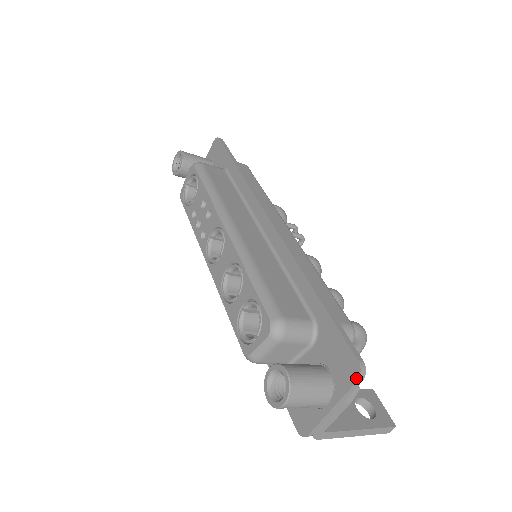
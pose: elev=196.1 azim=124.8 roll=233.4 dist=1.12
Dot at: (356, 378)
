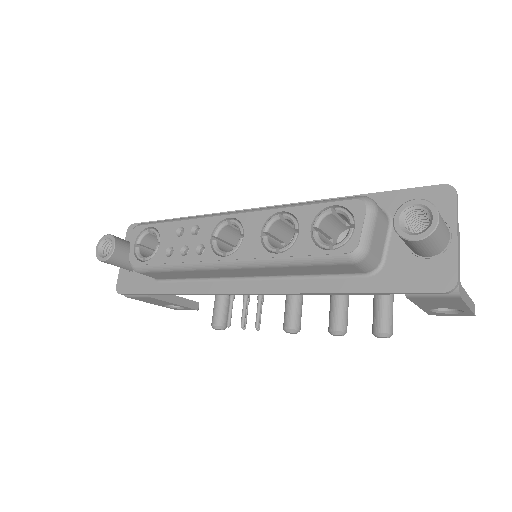
Dot at: (454, 193)
